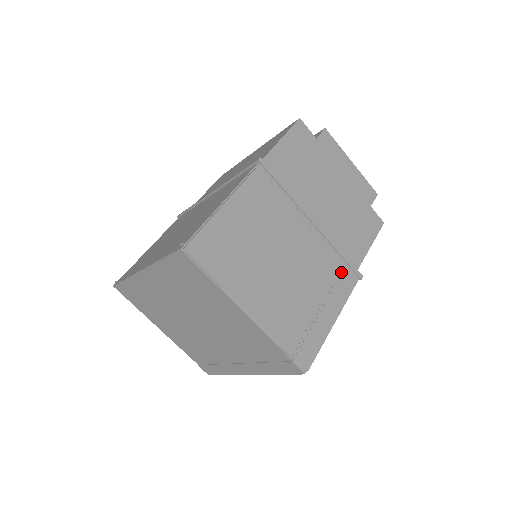
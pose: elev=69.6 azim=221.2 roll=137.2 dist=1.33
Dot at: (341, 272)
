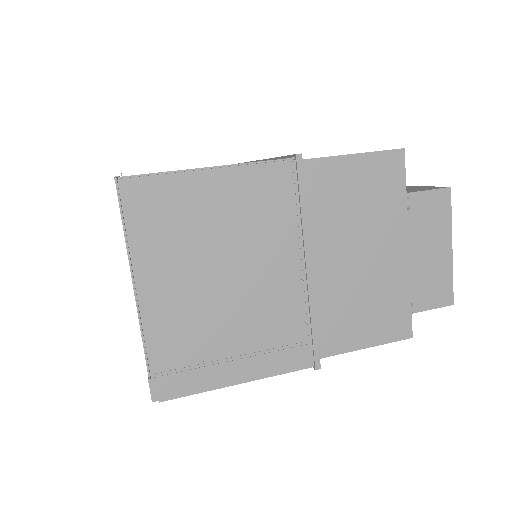
Dot at: (296, 343)
